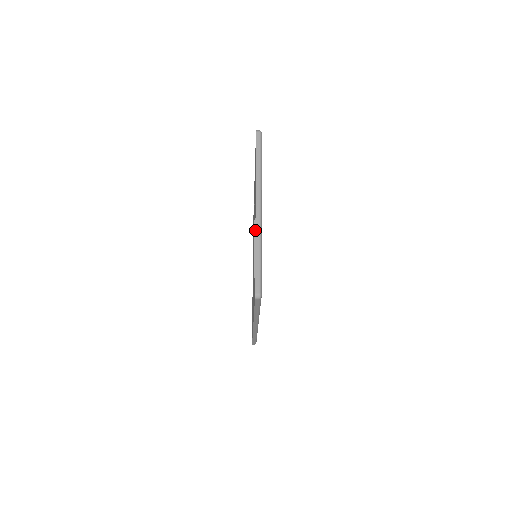
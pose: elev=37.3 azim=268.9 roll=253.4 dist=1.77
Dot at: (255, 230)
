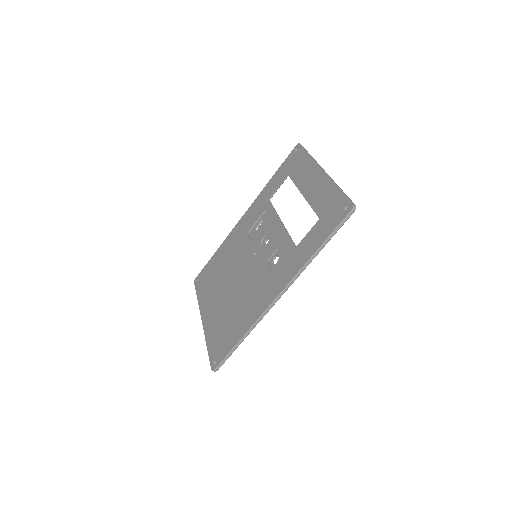
Dot at: (330, 178)
